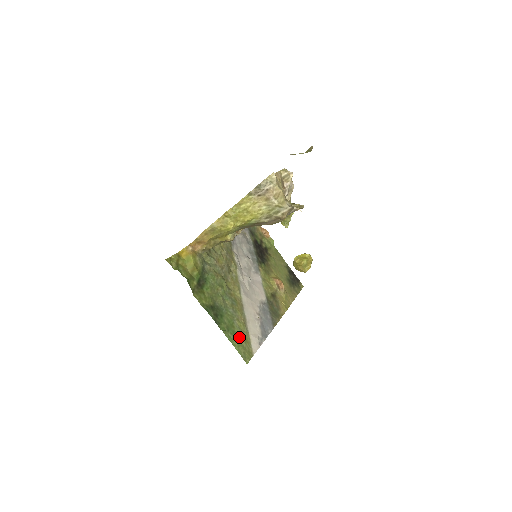
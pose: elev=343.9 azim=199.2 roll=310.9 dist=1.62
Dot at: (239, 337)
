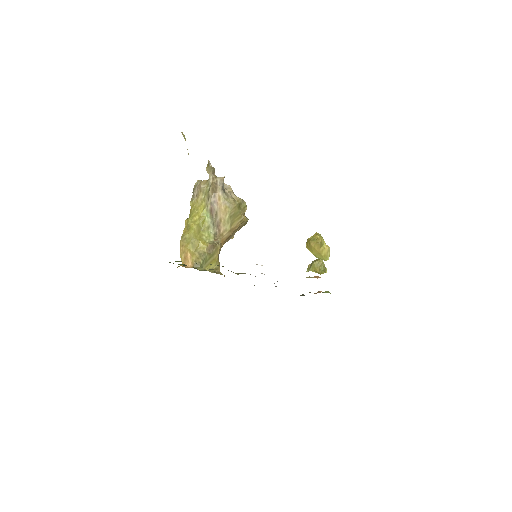
Dot at: occluded
